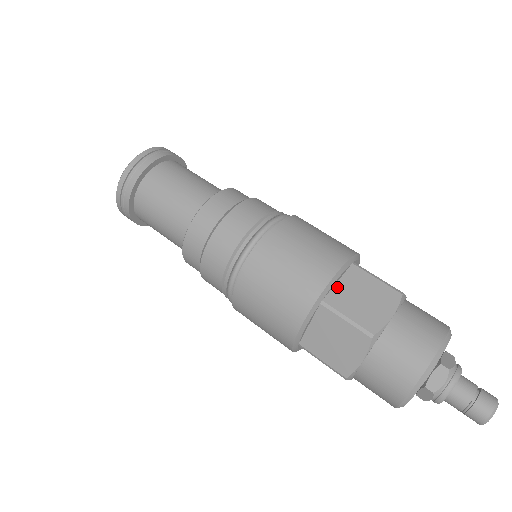
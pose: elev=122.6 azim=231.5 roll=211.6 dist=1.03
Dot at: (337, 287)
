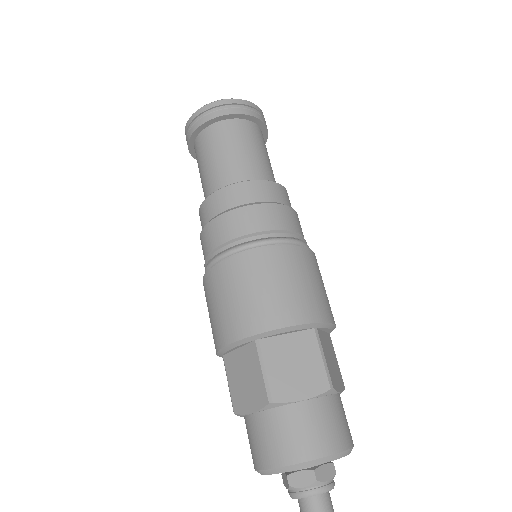
Dot at: (281, 338)
